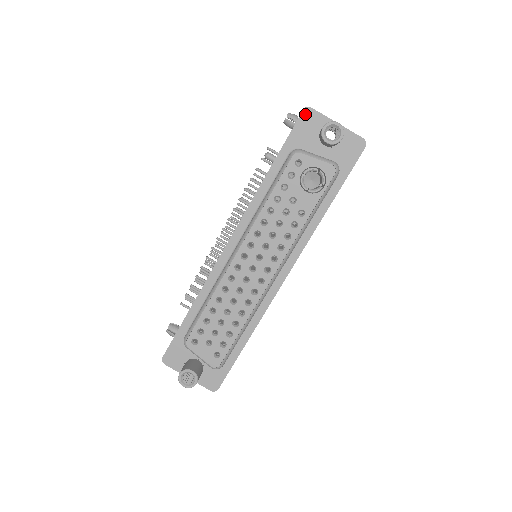
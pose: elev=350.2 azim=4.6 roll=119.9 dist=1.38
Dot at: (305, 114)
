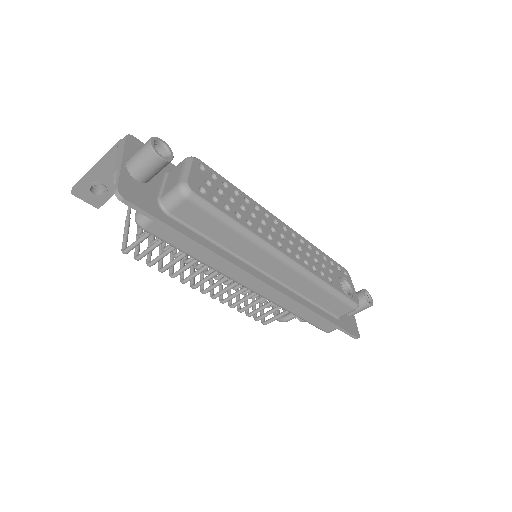
Dot at: occluded
